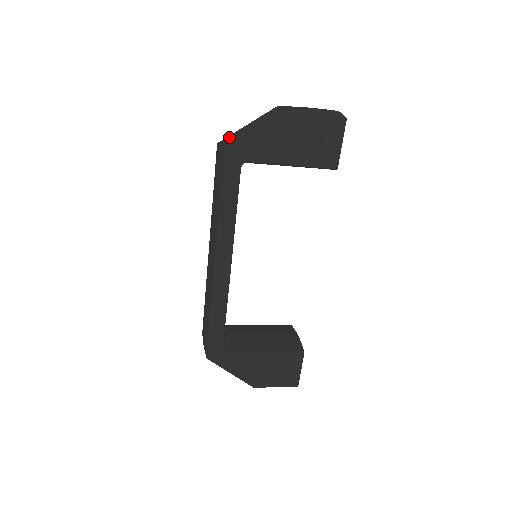
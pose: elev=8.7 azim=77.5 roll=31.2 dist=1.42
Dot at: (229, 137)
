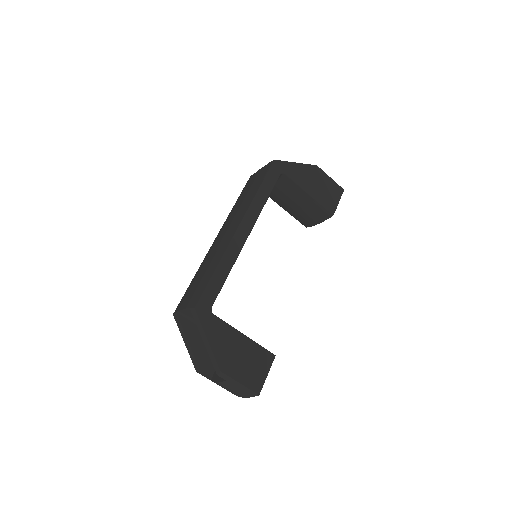
Dot at: occluded
